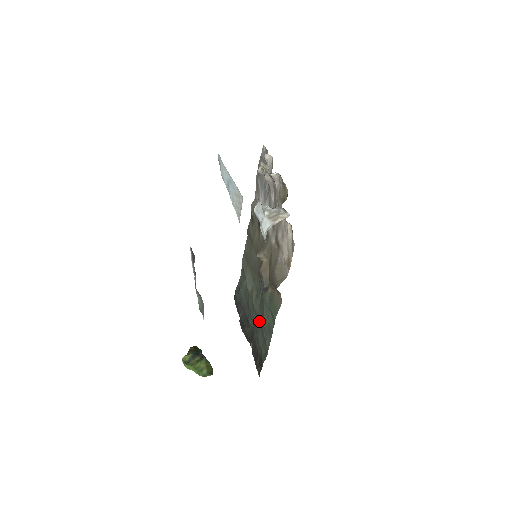
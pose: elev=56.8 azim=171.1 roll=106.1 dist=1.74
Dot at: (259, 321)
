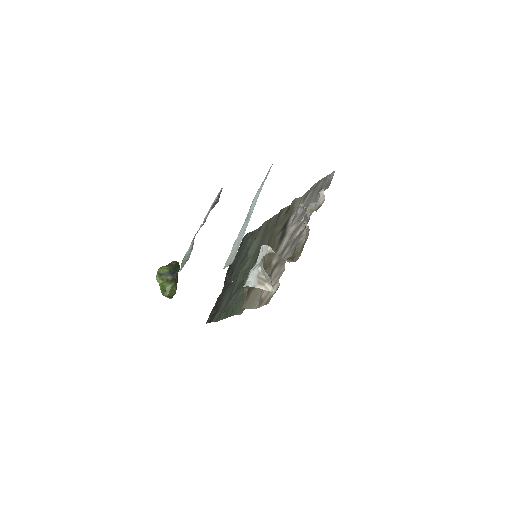
Dot at: occluded
